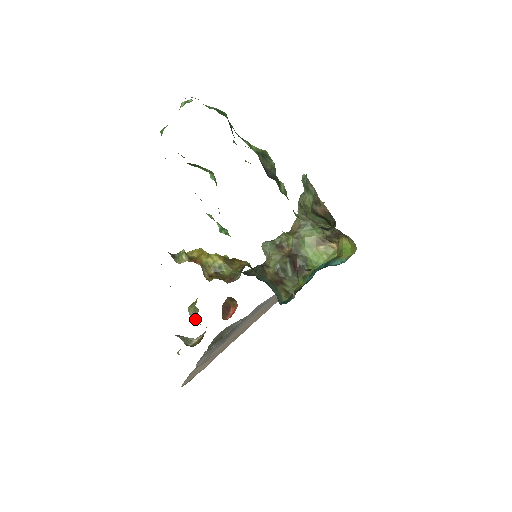
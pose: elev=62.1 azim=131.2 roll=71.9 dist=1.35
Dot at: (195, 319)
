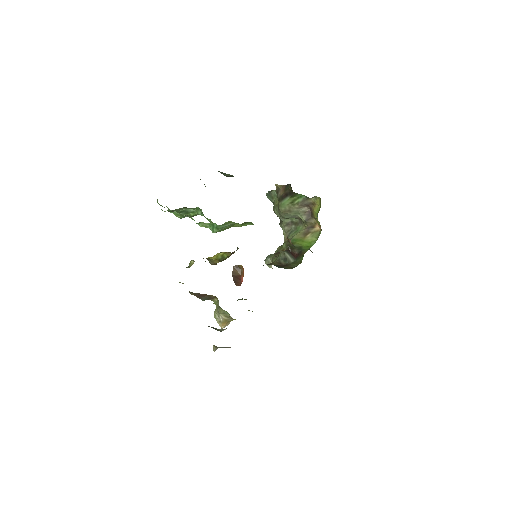
Dot at: (219, 310)
